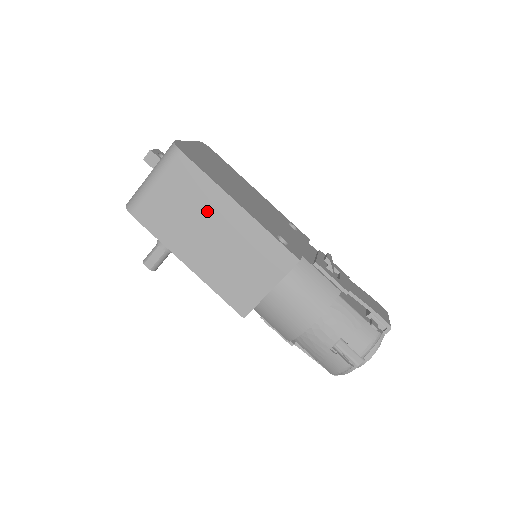
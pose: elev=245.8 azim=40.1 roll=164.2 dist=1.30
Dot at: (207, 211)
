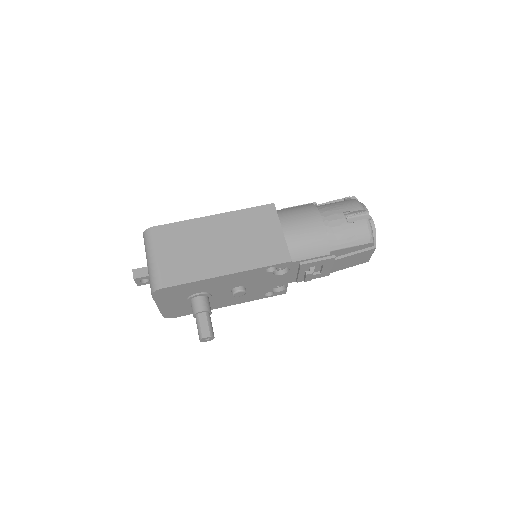
Dot at: (201, 236)
